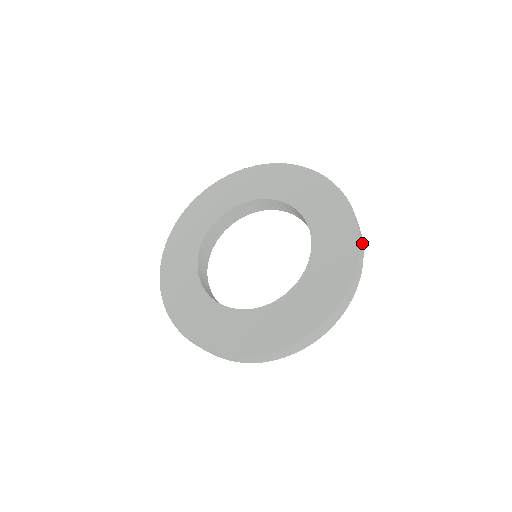
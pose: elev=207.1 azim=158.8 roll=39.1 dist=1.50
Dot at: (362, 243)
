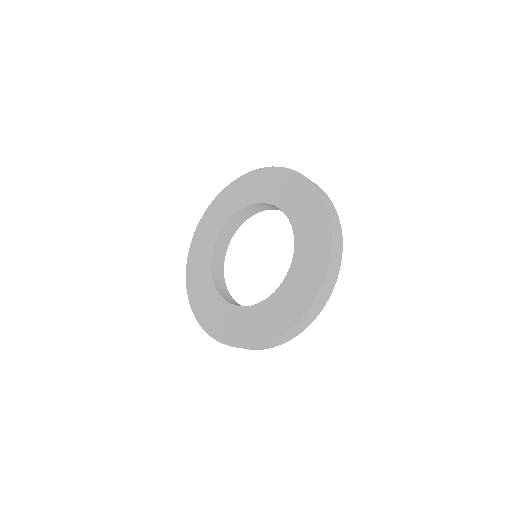
Dot at: (340, 237)
